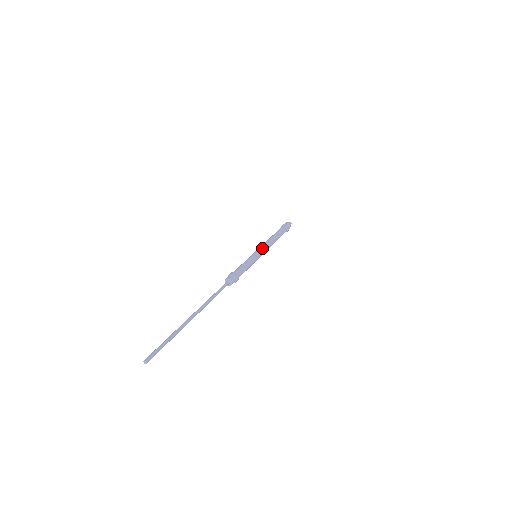
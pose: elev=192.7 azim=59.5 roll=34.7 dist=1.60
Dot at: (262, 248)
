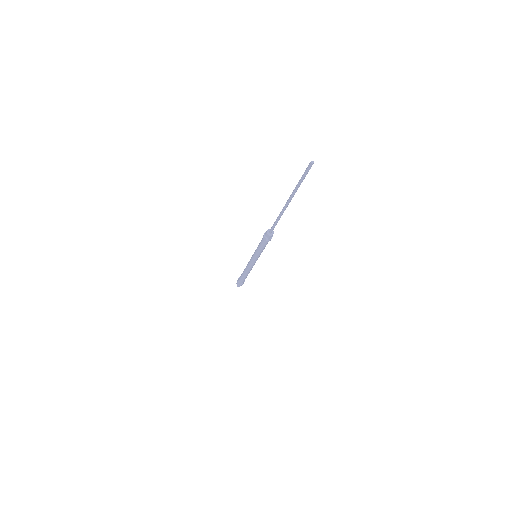
Dot at: occluded
